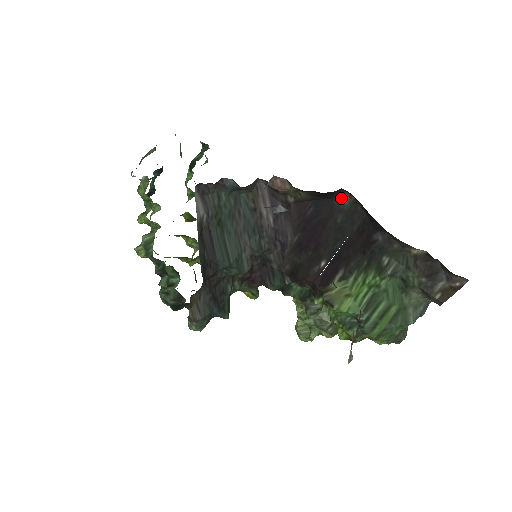
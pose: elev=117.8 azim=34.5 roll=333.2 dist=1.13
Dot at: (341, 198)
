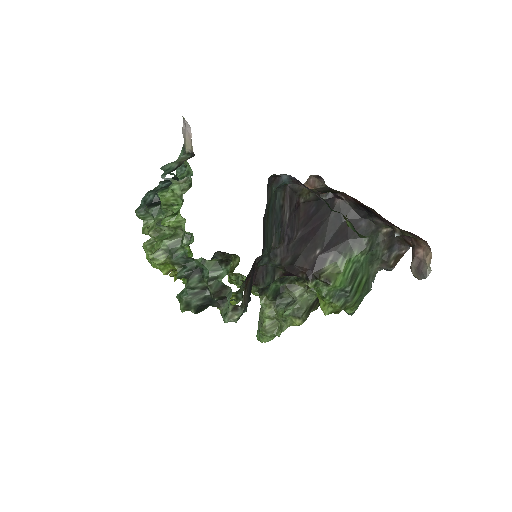
Dot at: (335, 198)
